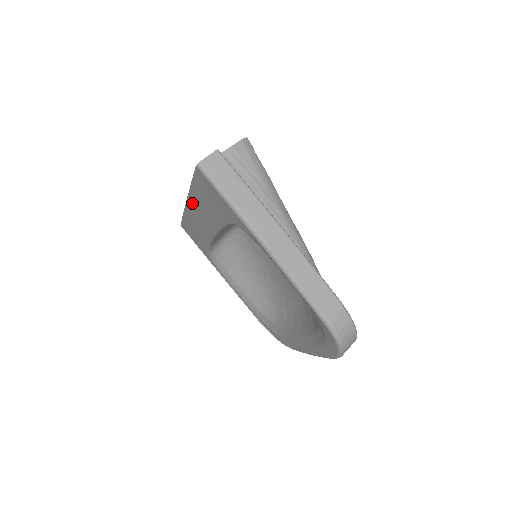
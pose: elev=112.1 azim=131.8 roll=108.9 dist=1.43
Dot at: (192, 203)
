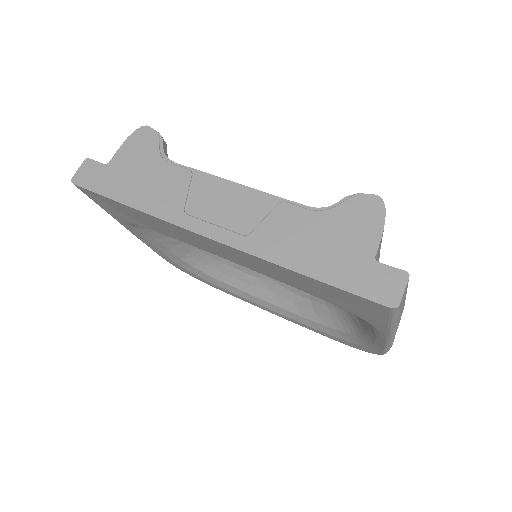
Dot at: (243, 254)
